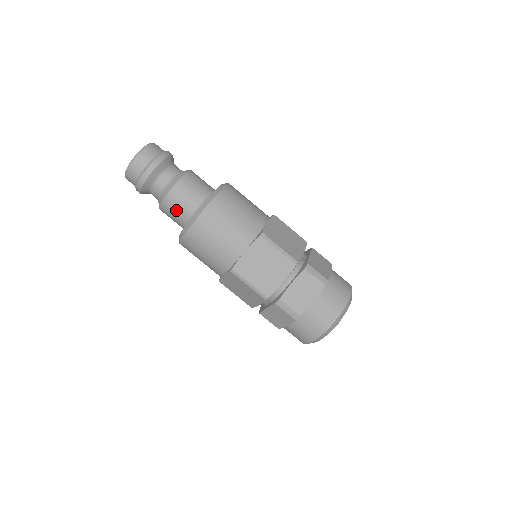
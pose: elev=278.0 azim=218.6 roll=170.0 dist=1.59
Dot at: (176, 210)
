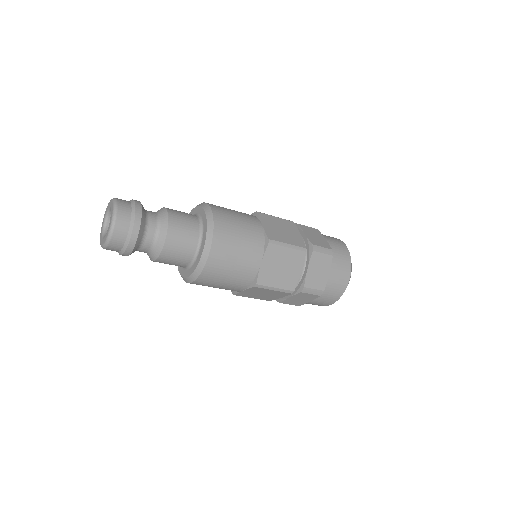
Dot at: (184, 230)
